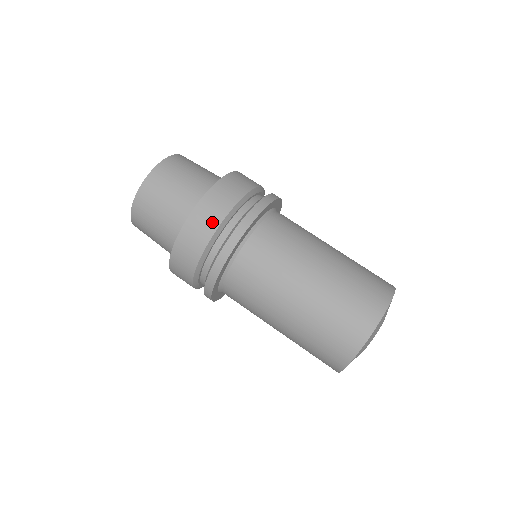
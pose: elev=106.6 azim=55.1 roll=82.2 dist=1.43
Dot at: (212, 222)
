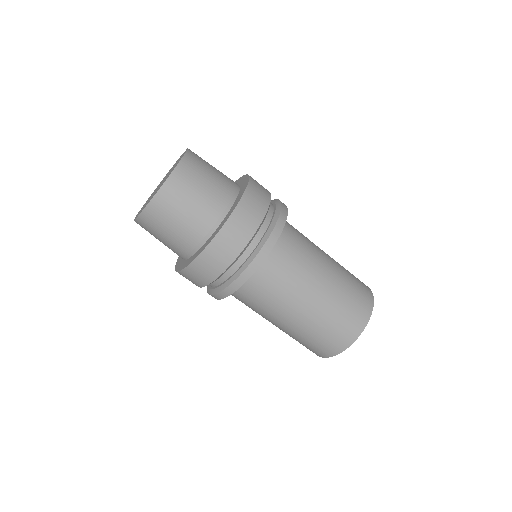
Dot at: (246, 233)
